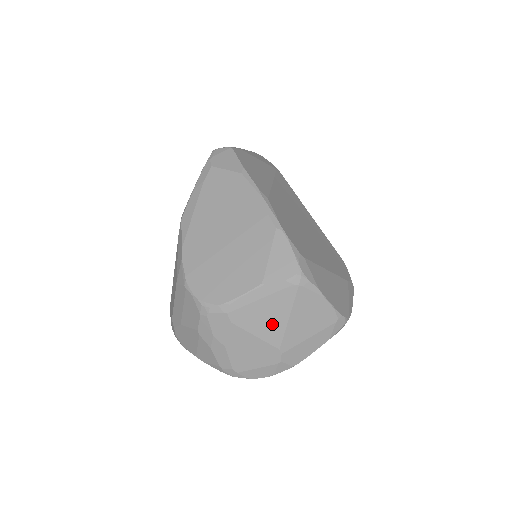
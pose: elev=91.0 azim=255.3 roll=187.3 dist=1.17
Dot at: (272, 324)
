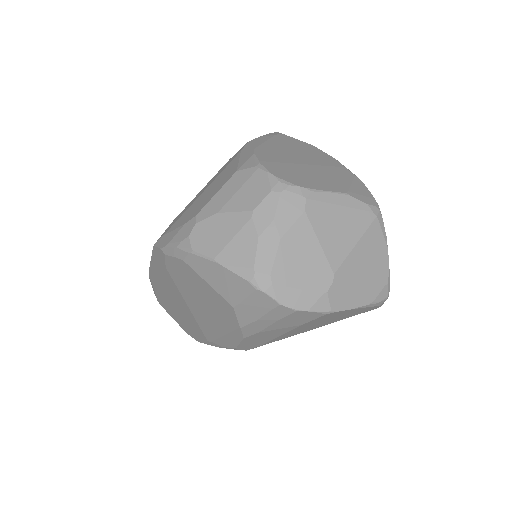
Dot at: (339, 240)
